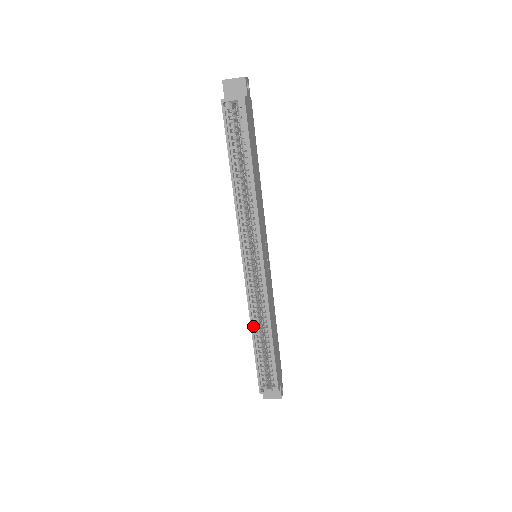
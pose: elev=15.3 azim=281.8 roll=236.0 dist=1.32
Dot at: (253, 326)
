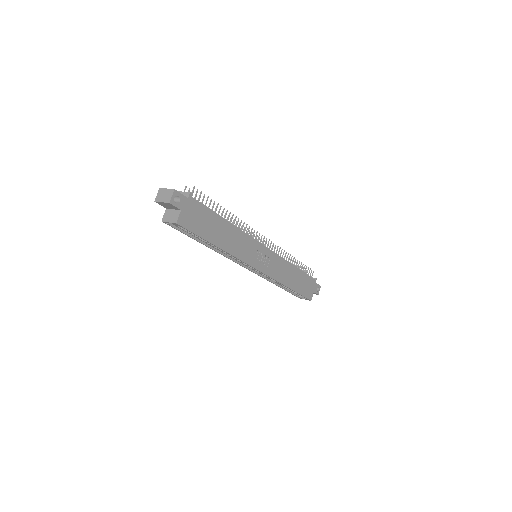
Dot at: (275, 282)
